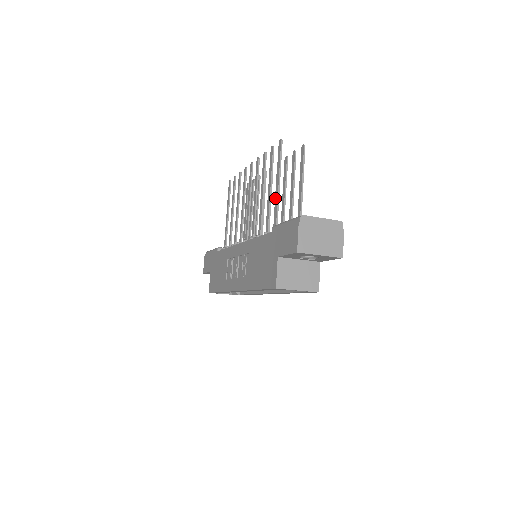
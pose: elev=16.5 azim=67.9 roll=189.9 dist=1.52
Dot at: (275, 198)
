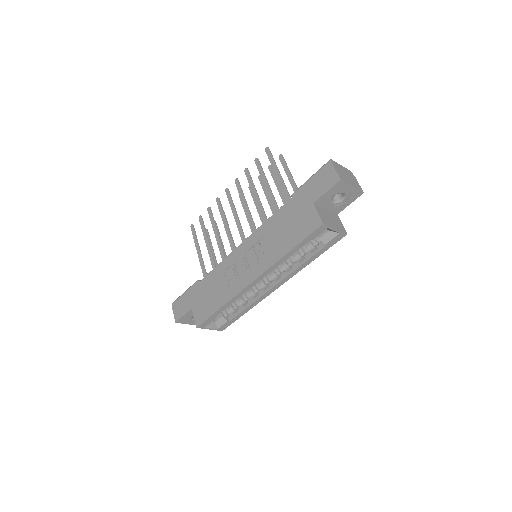
Dot at: (279, 183)
